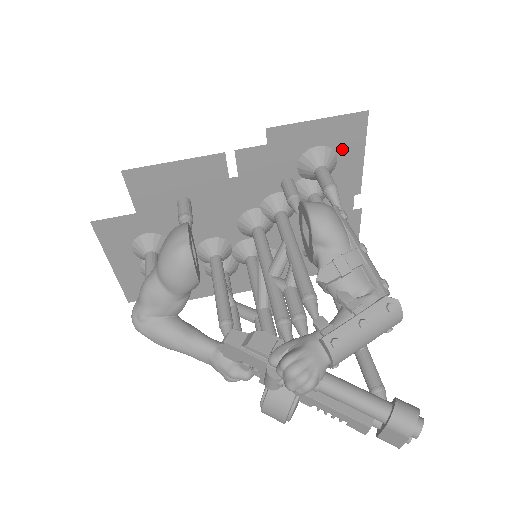
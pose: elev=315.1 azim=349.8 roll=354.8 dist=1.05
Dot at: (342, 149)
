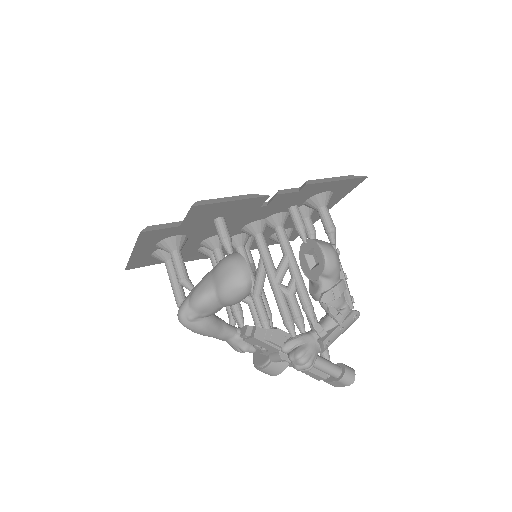
Dot at: (338, 192)
